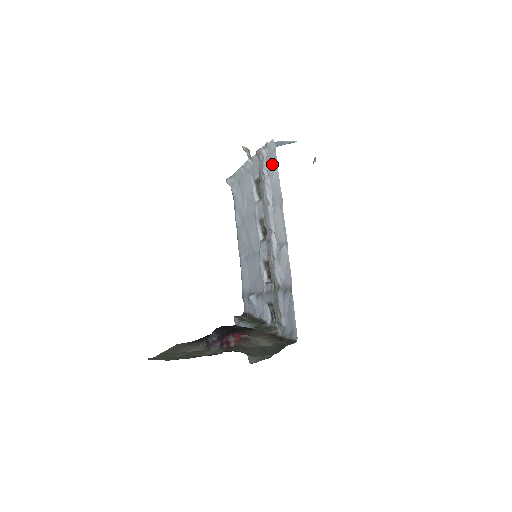
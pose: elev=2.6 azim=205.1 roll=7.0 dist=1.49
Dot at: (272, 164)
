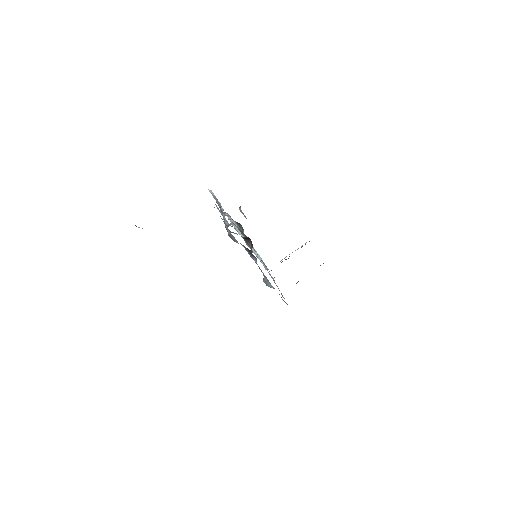
Dot at: occluded
